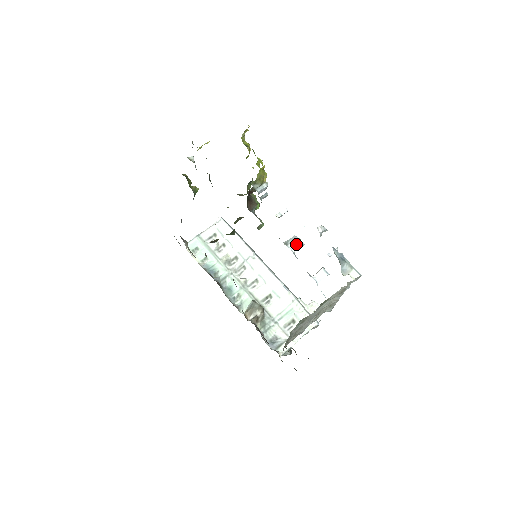
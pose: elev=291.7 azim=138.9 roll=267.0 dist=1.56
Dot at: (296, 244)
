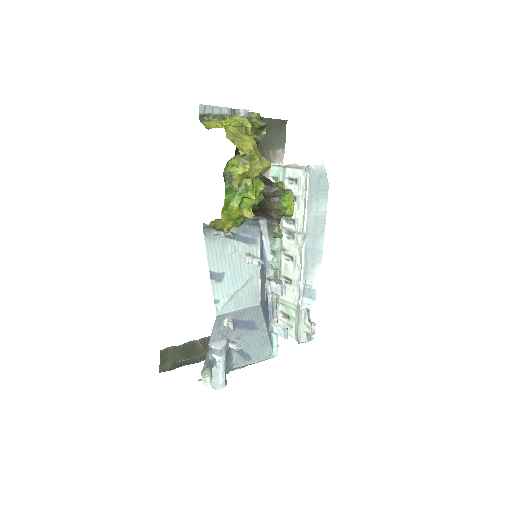
Dot at: (277, 289)
